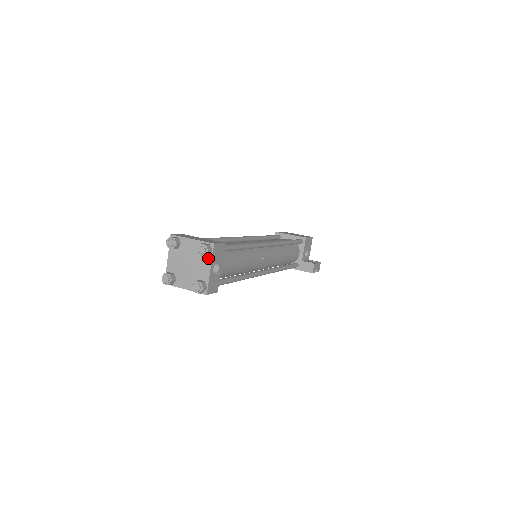
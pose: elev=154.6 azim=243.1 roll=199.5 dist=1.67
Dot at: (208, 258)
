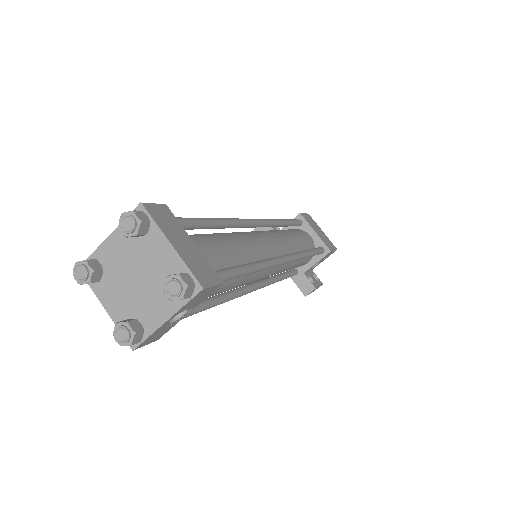
Dot at: (176, 301)
